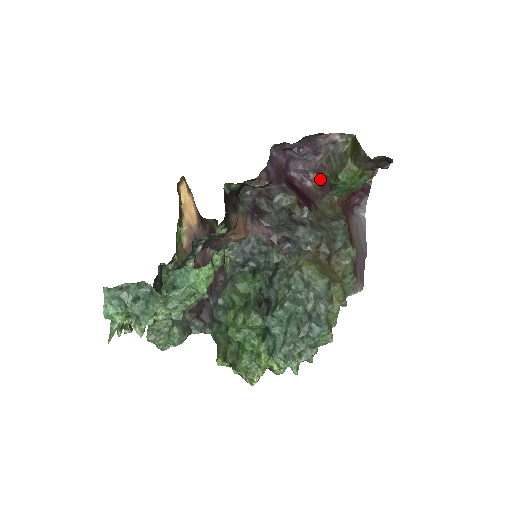
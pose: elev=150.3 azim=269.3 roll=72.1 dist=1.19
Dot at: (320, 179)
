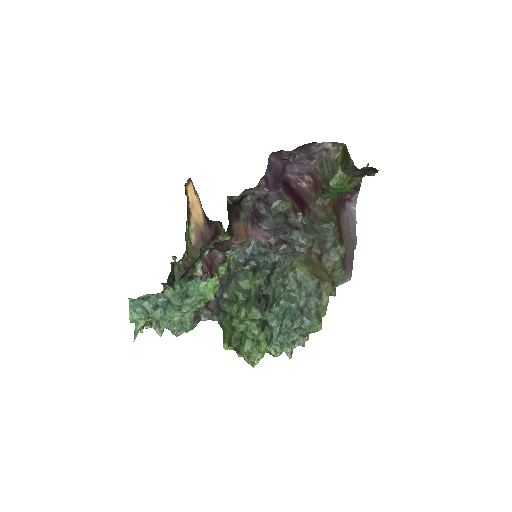
Dot at: (314, 181)
